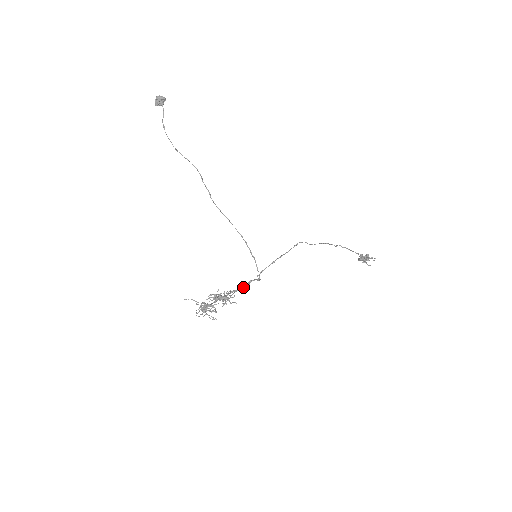
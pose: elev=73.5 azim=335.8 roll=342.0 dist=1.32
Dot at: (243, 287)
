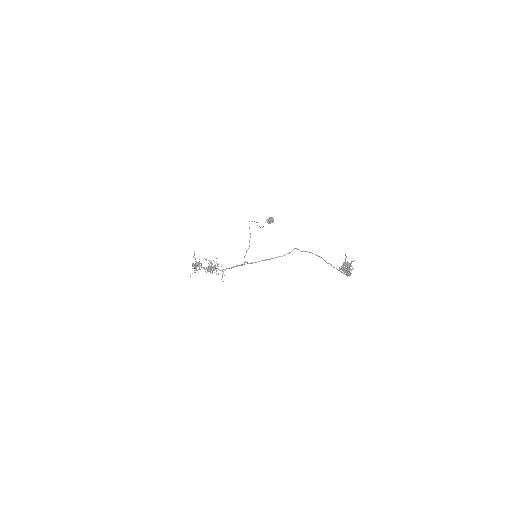
Dot at: (232, 267)
